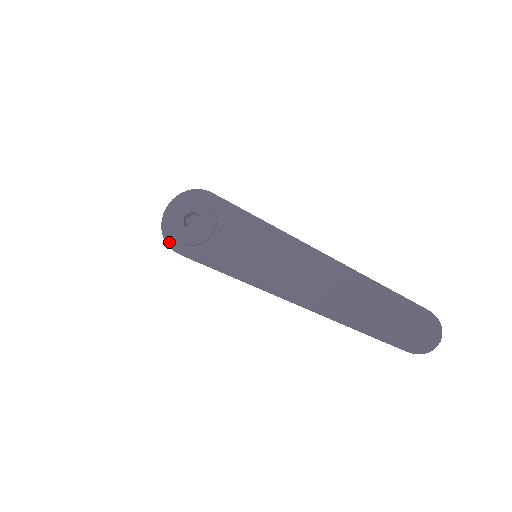
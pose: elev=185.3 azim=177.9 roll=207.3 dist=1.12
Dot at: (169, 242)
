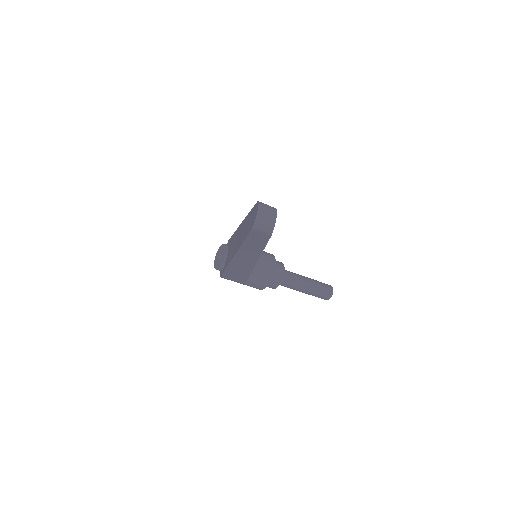
Dot at: (220, 275)
